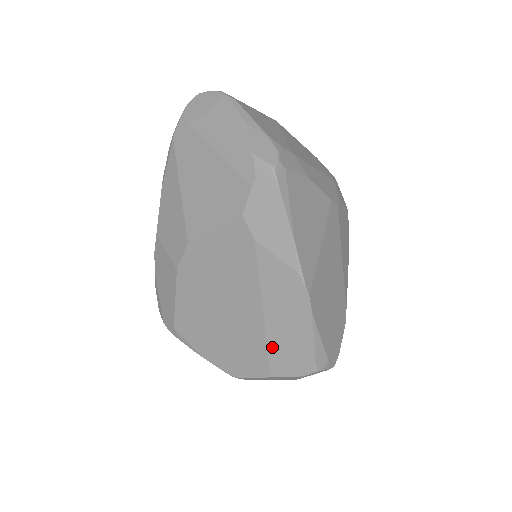
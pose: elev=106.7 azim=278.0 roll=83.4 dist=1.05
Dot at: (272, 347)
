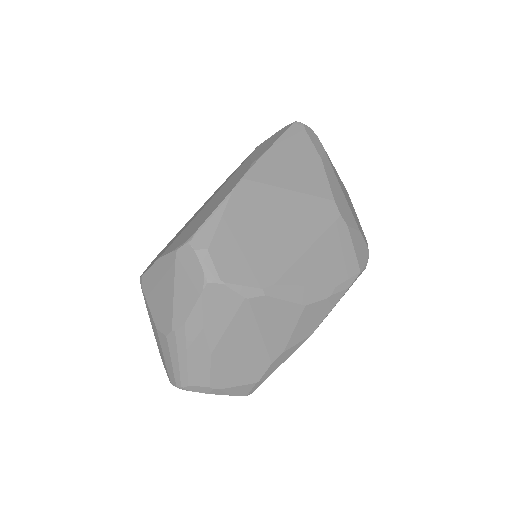
Dot at: (186, 229)
